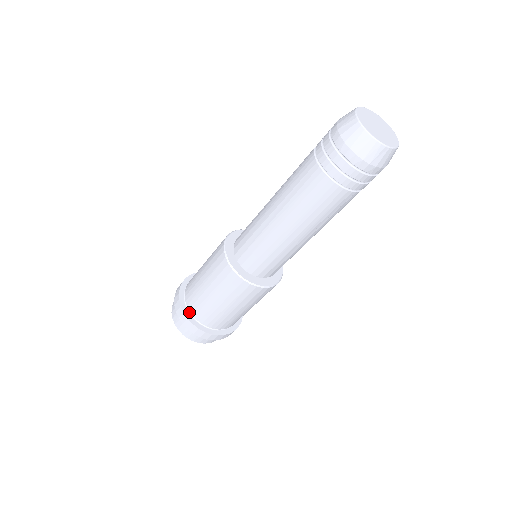
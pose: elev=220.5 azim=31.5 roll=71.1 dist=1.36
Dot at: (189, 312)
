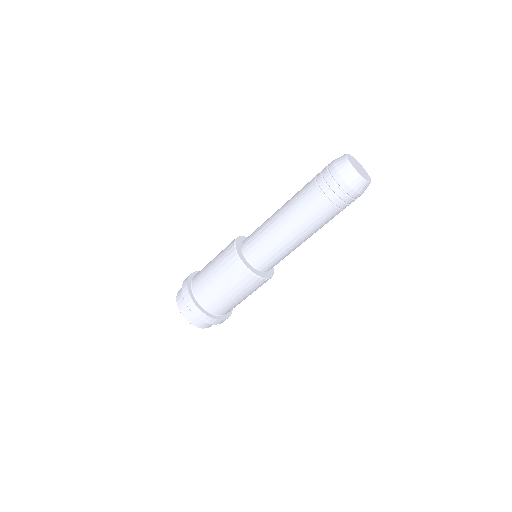
Dot at: (192, 291)
